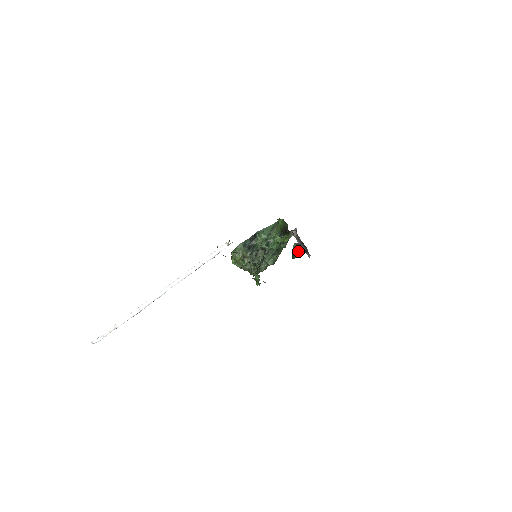
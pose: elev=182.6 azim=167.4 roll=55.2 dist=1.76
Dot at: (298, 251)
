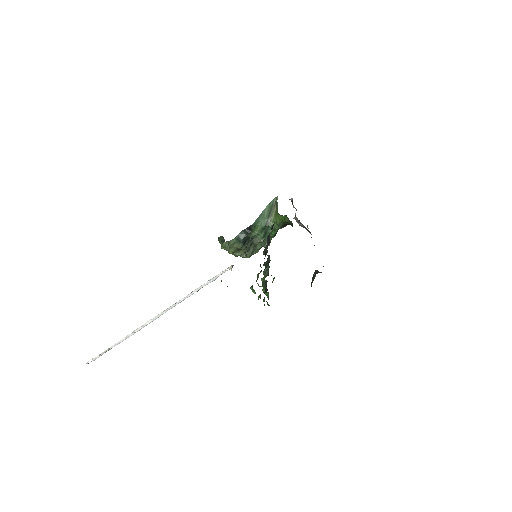
Dot at: (315, 275)
